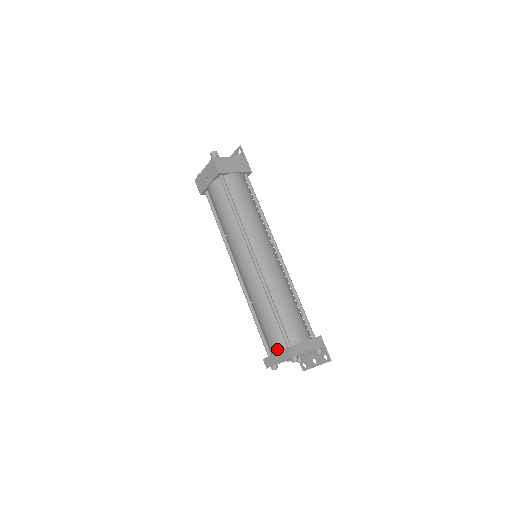
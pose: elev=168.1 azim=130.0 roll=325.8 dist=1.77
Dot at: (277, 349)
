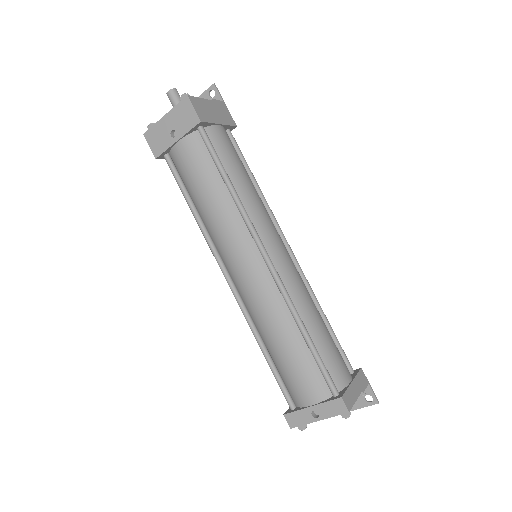
Dot at: (314, 400)
